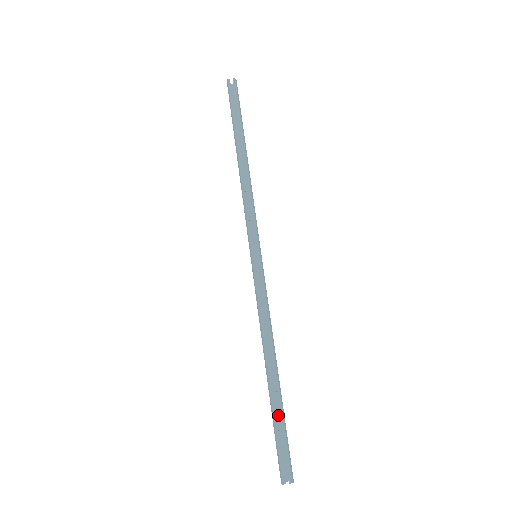
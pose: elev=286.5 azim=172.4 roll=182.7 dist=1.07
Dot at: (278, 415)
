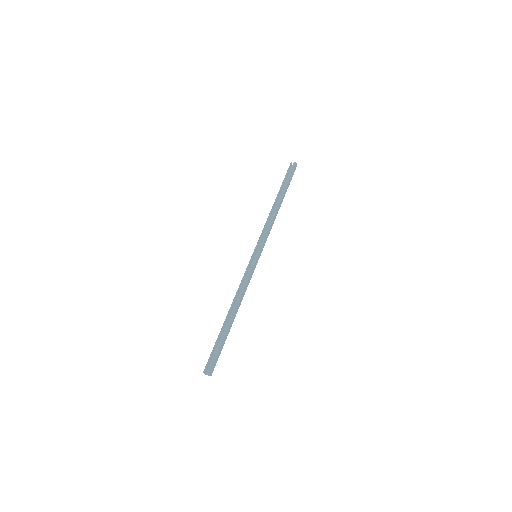
Dot at: occluded
